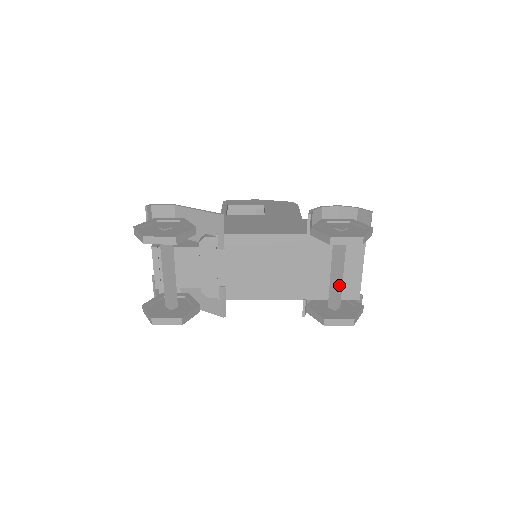
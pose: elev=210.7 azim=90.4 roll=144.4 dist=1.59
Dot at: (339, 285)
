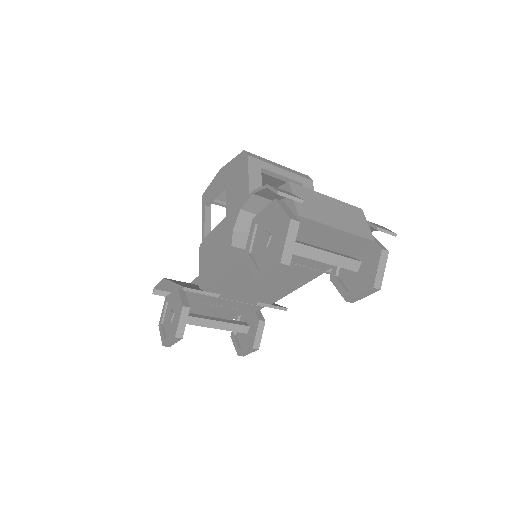
Dot at: (332, 260)
